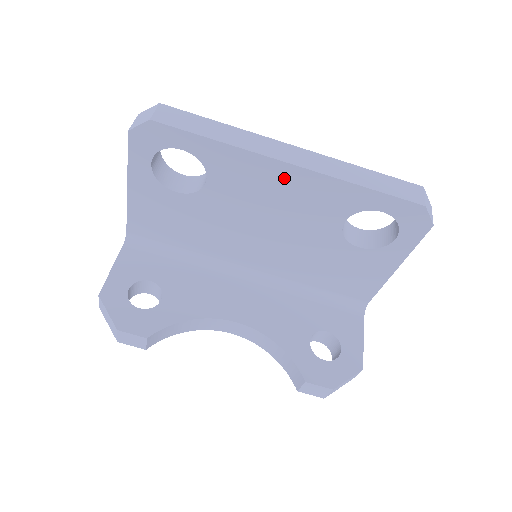
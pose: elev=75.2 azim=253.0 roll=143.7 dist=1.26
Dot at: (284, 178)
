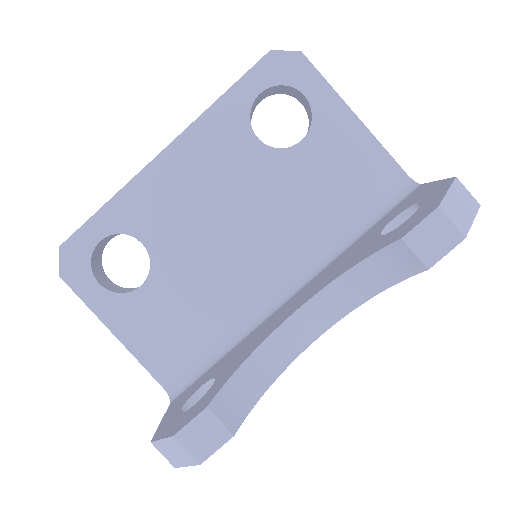
Dot at: (175, 167)
